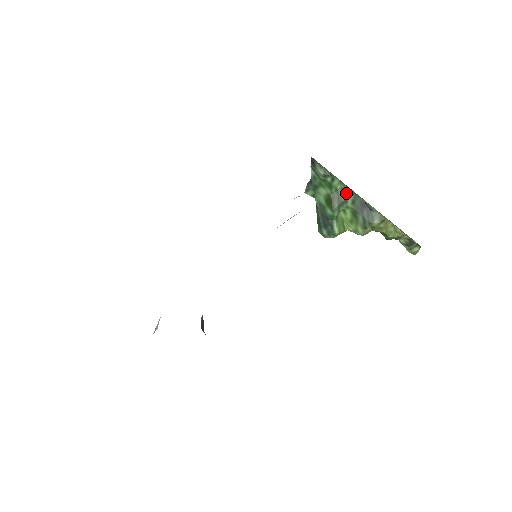
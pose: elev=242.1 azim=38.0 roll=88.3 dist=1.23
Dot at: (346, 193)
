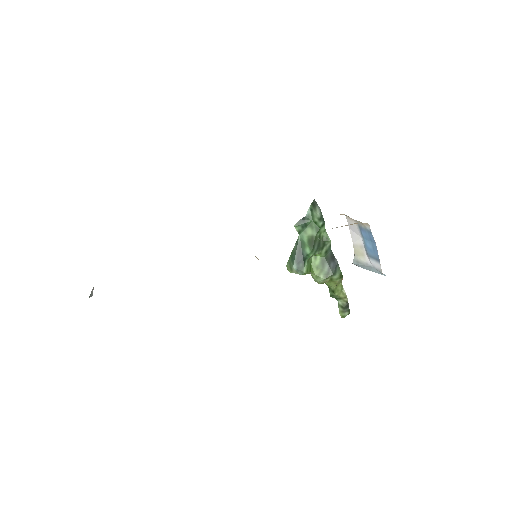
Dot at: (326, 242)
